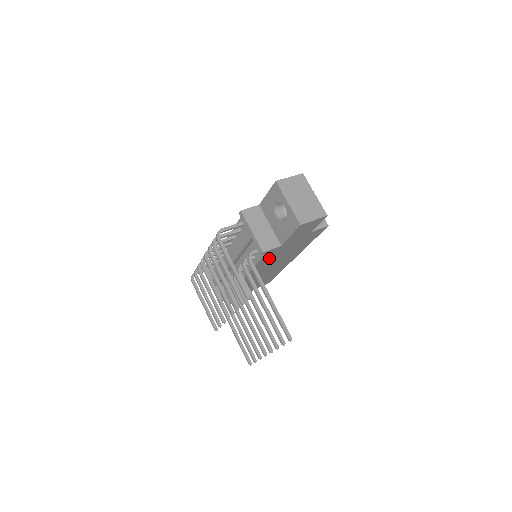
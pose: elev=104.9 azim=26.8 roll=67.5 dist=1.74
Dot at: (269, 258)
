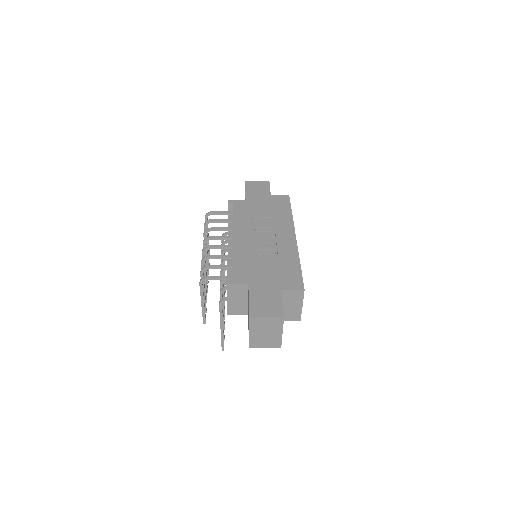
Dot at: occluded
